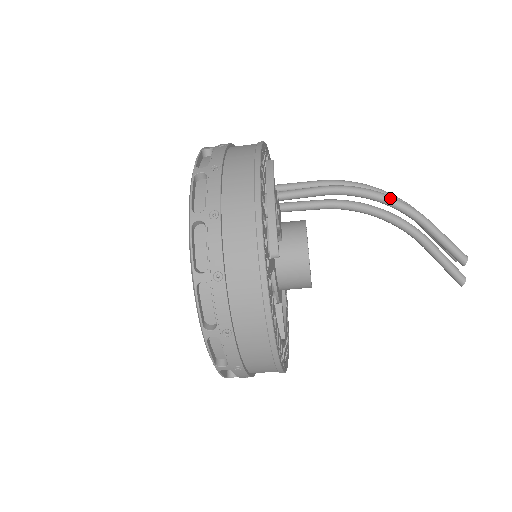
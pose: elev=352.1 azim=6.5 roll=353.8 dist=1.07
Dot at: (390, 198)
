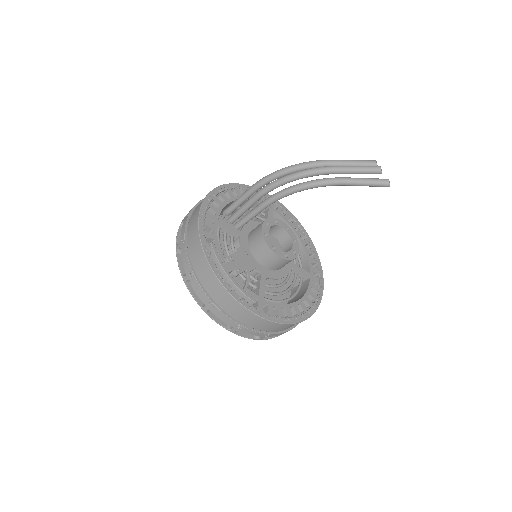
Dot at: (298, 176)
